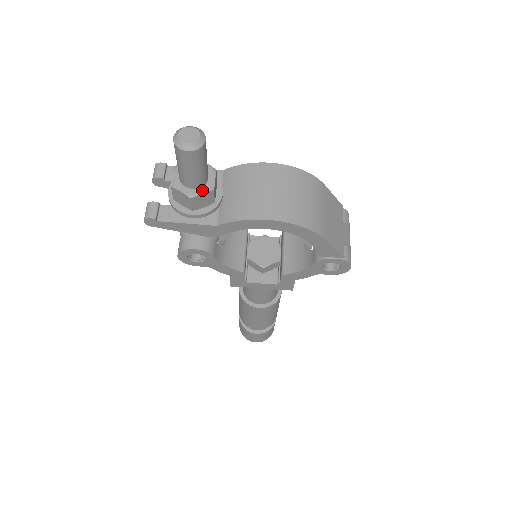
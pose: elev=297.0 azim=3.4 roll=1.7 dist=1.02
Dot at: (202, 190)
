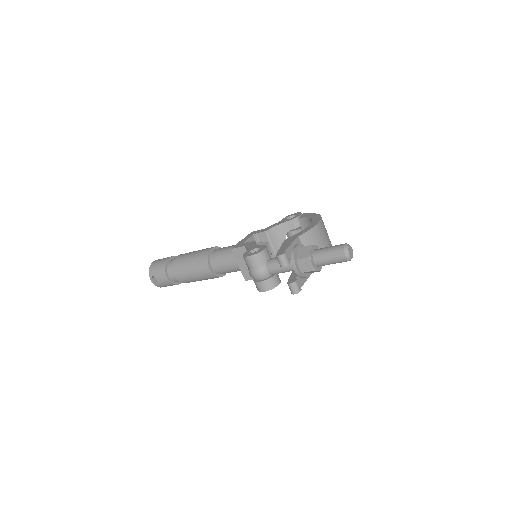
Dot at: occluded
